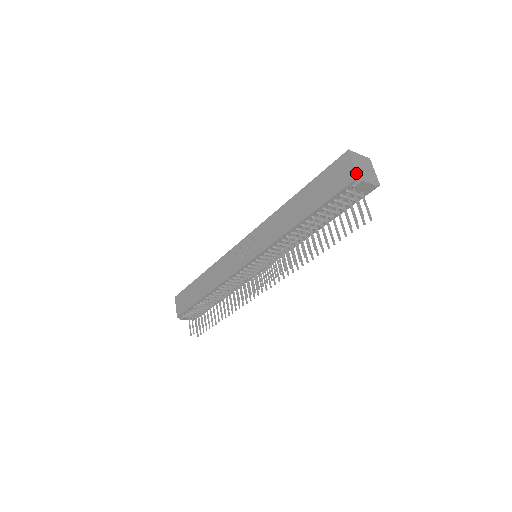
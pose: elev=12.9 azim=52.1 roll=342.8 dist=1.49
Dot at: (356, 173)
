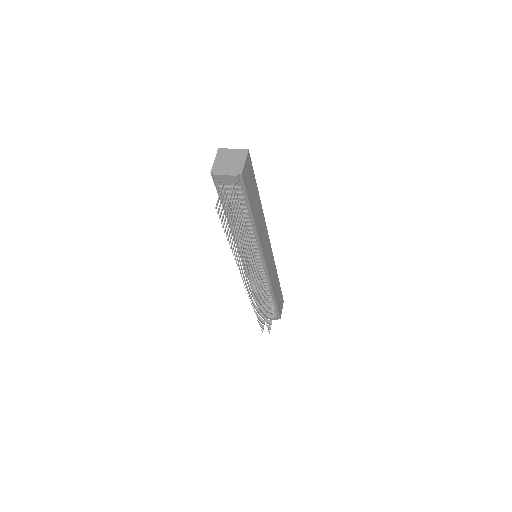
Dot at: (211, 169)
